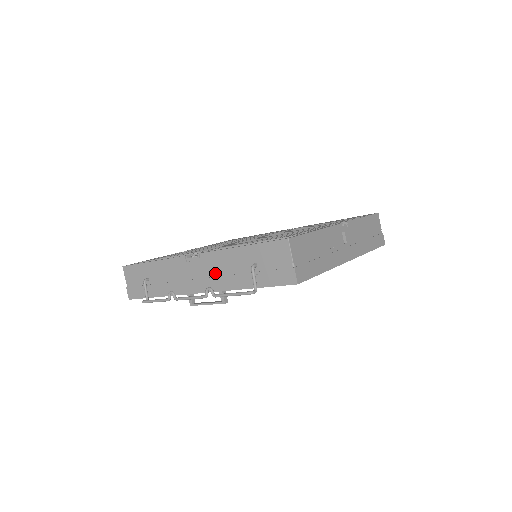
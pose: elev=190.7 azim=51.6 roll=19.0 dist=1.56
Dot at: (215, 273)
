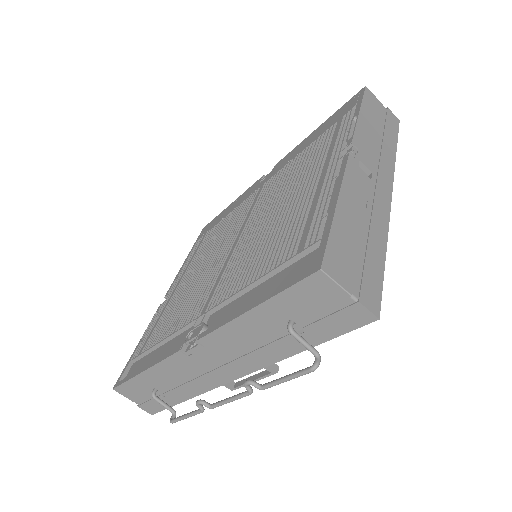
Dot at: (238, 353)
